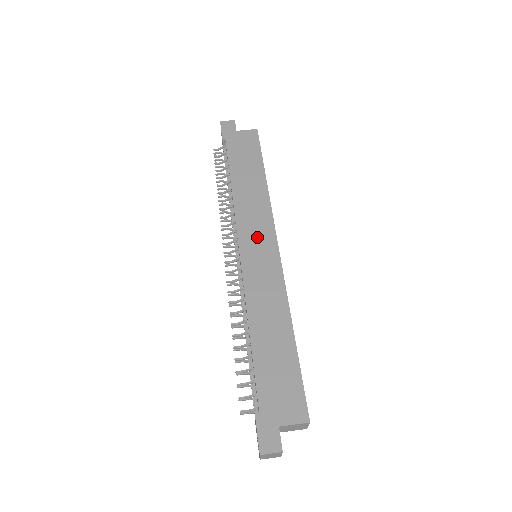
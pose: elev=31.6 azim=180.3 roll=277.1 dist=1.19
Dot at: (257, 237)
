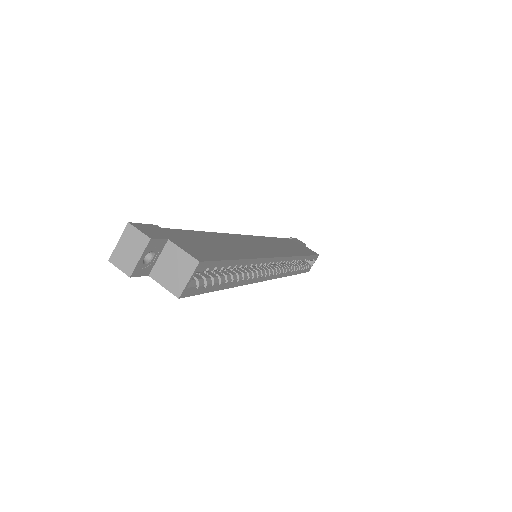
Dot at: (270, 246)
